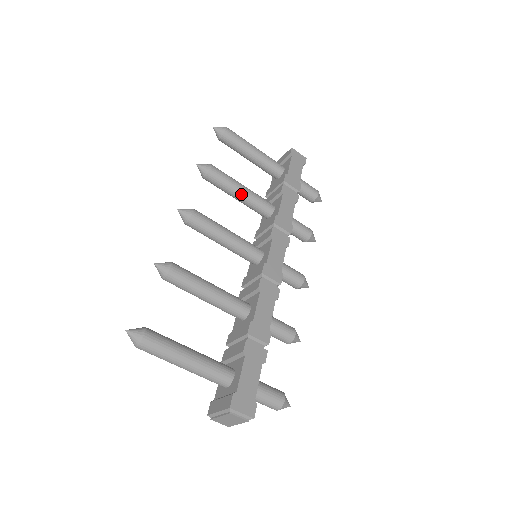
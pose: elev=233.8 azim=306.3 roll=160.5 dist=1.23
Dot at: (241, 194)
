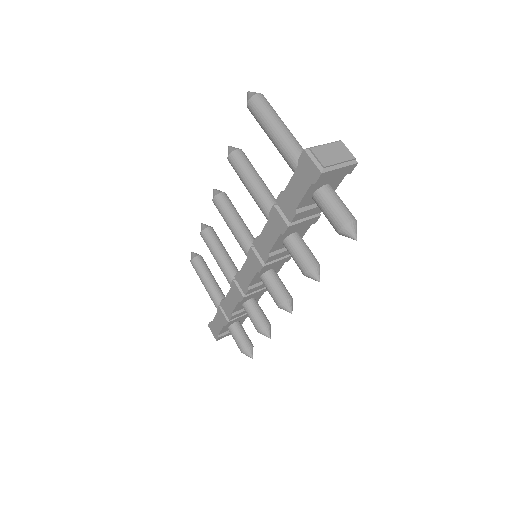
Dot at: (228, 255)
